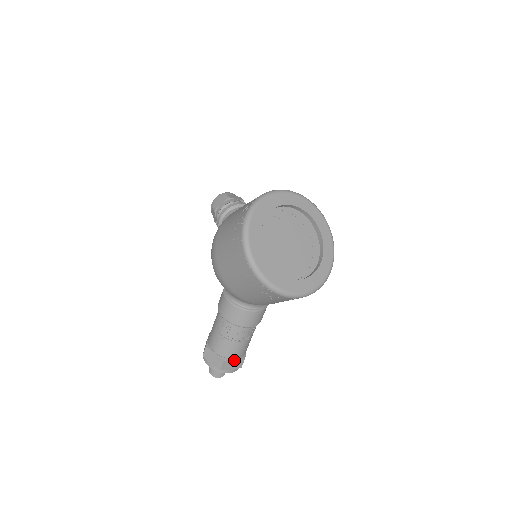
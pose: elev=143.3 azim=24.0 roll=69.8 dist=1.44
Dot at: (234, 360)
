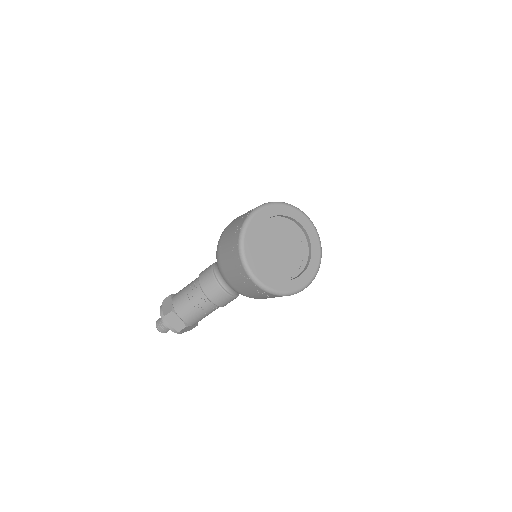
Dot at: (179, 319)
